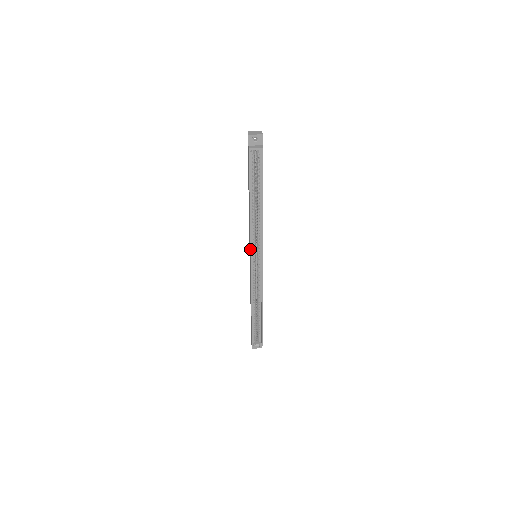
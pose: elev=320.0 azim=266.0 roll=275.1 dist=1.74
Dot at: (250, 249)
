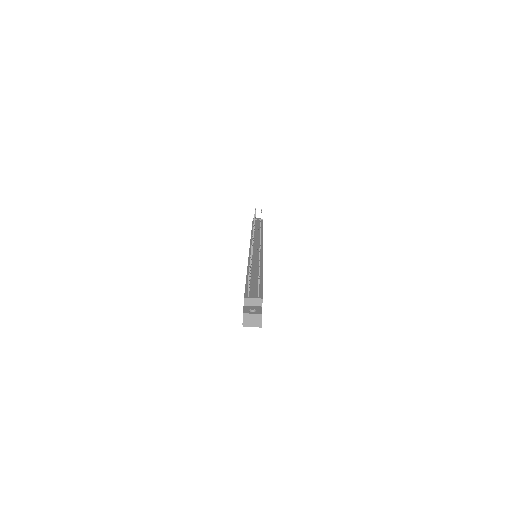
Dot at: occluded
